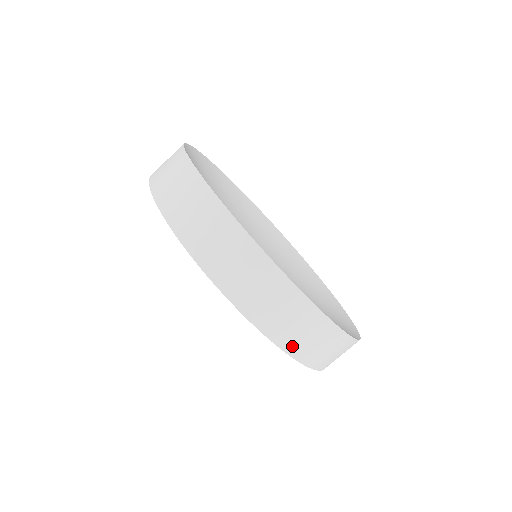
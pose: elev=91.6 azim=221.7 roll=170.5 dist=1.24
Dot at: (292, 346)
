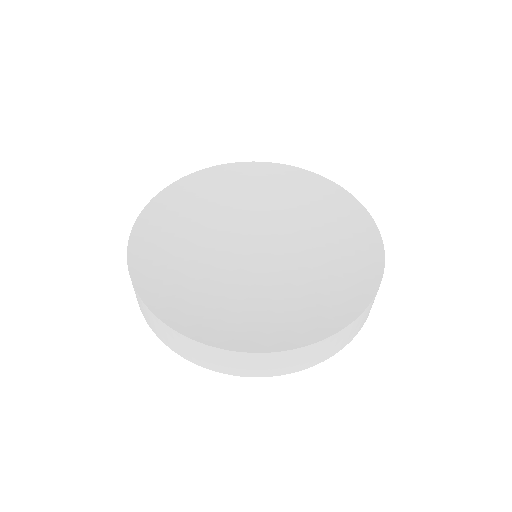
Dot at: (332, 353)
